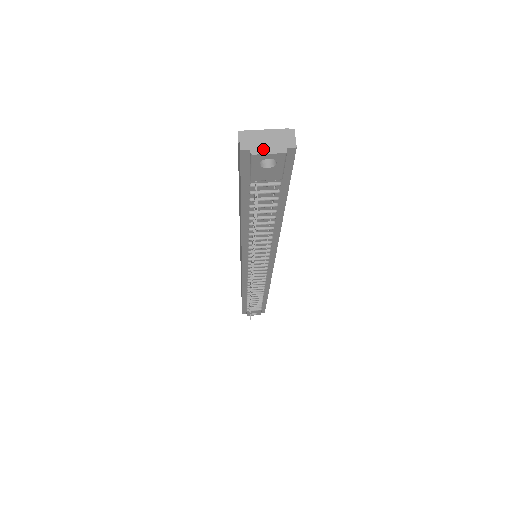
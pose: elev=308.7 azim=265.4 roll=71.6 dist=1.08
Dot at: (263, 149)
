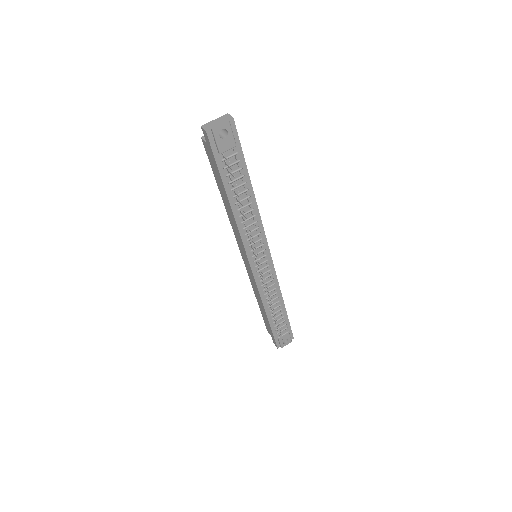
Dot at: (217, 125)
